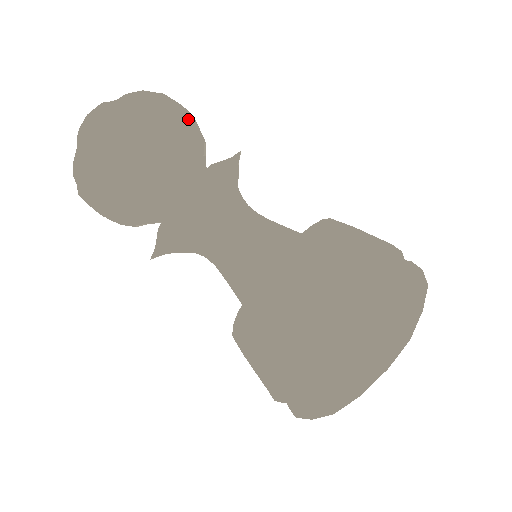
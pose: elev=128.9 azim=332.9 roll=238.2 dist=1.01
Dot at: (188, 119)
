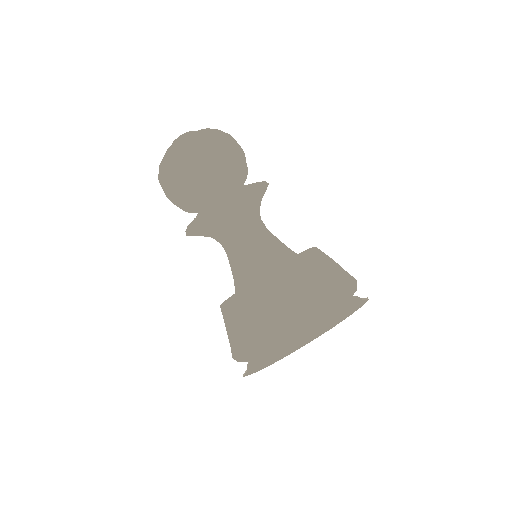
Dot at: (238, 152)
